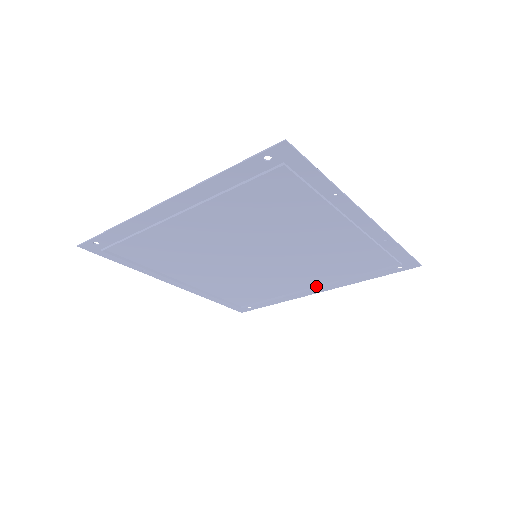
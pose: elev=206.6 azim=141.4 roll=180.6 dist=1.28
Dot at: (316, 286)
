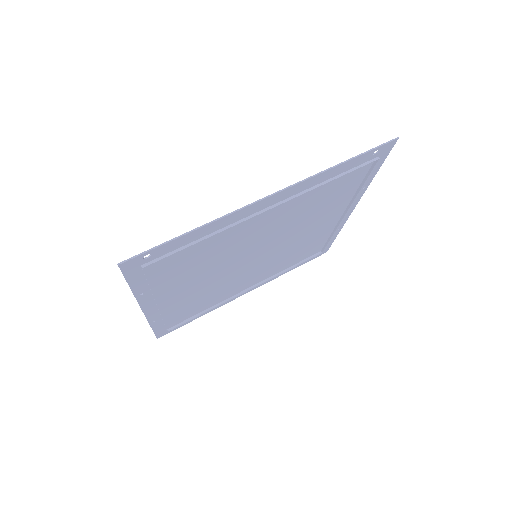
Dot at: (252, 286)
